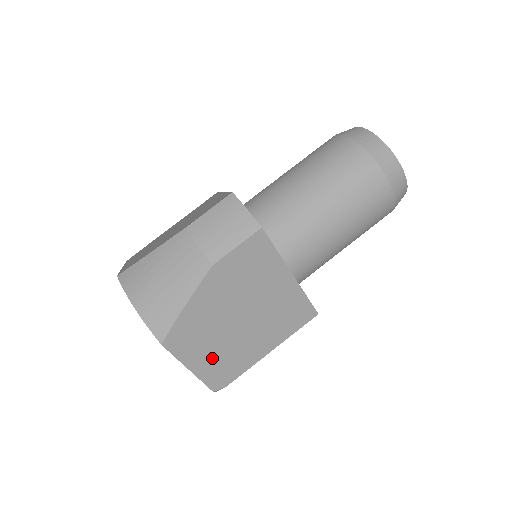
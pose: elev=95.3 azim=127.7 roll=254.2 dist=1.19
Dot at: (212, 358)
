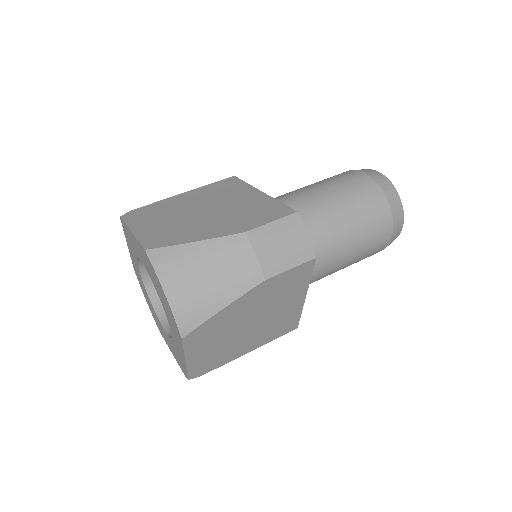
Dot at: (208, 353)
